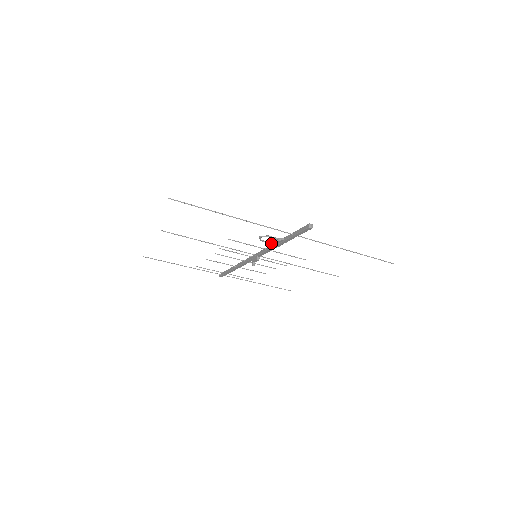
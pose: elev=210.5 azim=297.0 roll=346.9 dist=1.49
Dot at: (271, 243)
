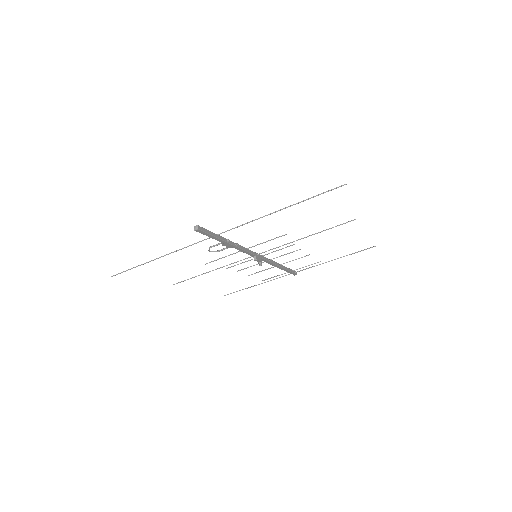
Dot at: (228, 247)
